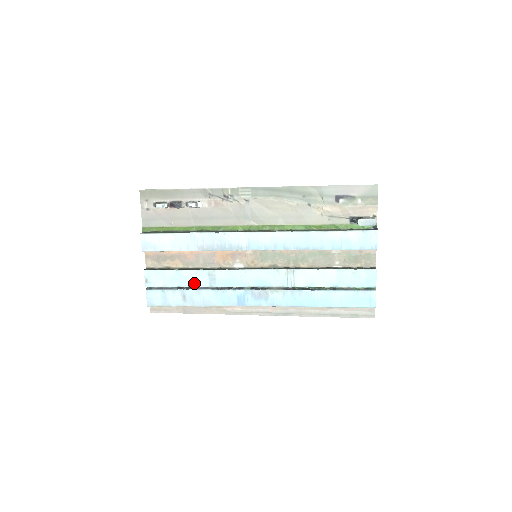
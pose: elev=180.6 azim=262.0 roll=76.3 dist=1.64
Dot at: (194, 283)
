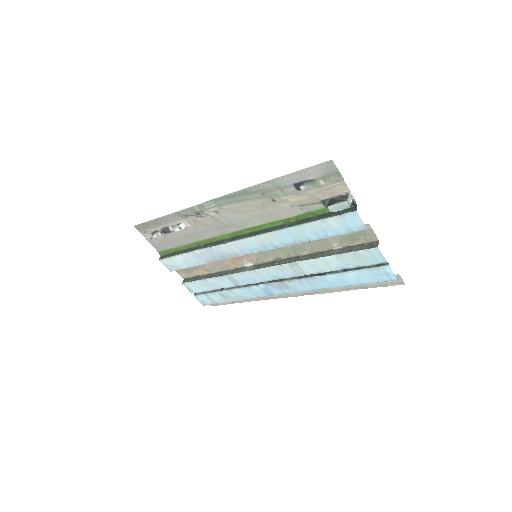
Dot at: (223, 286)
